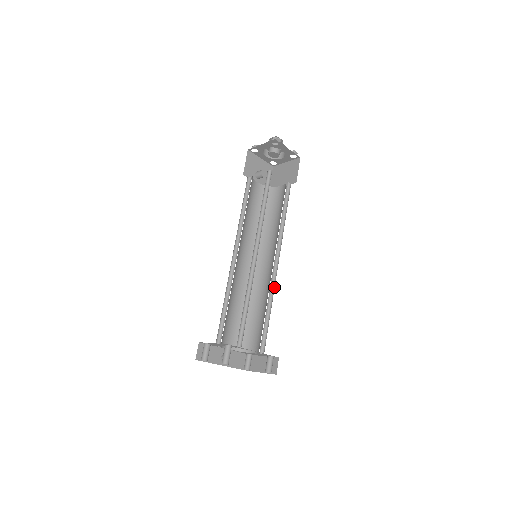
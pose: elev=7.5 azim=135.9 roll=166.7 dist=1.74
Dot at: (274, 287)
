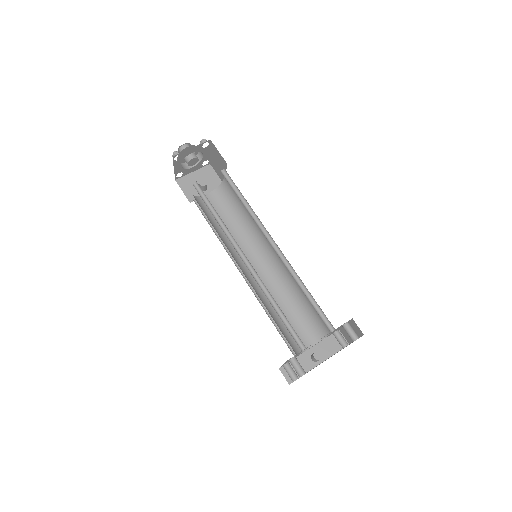
Dot at: (291, 266)
